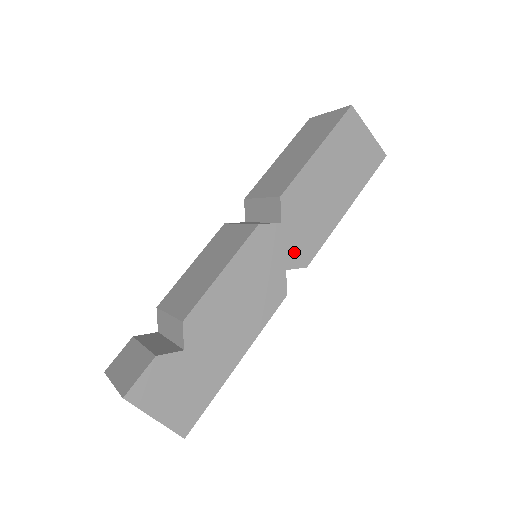
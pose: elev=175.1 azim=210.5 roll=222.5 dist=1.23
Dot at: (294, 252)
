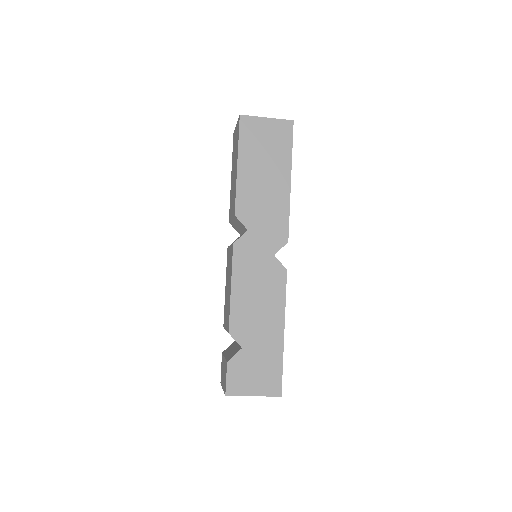
Dot at: (271, 240)
